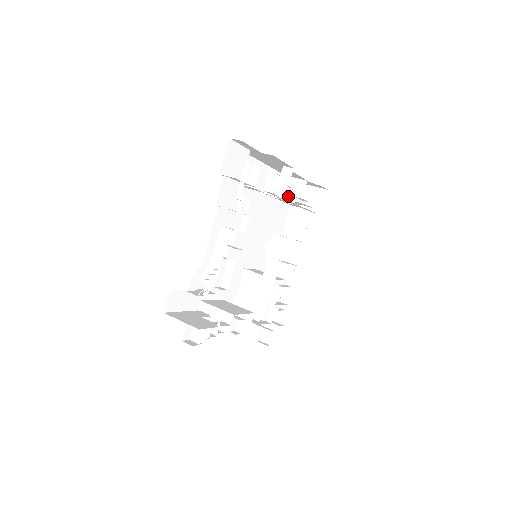
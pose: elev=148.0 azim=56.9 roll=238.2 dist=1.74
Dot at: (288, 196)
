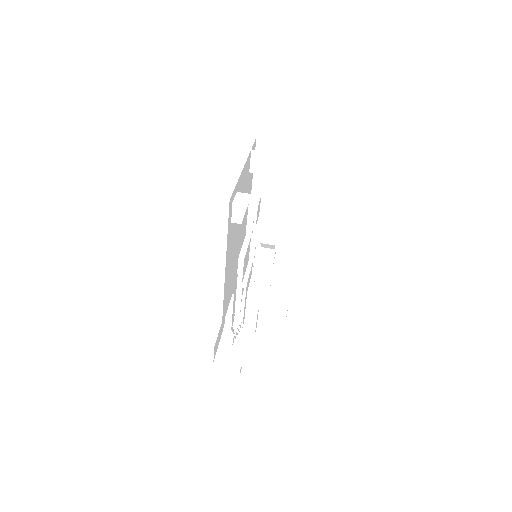
Dot at: occluded
